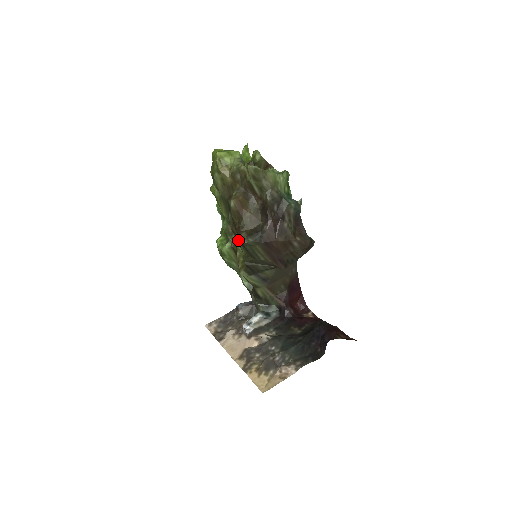
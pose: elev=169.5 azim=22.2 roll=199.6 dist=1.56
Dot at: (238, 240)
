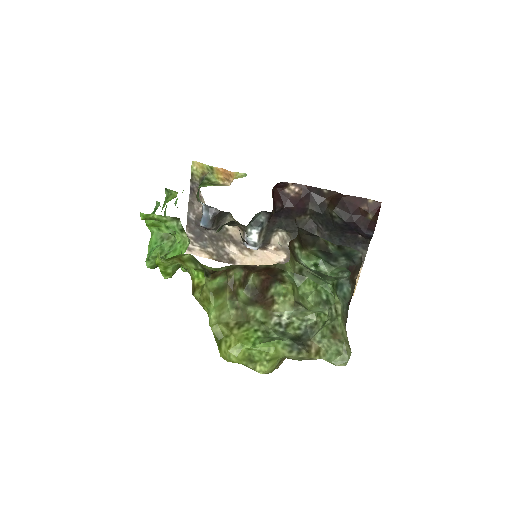
Dot at: occluded
